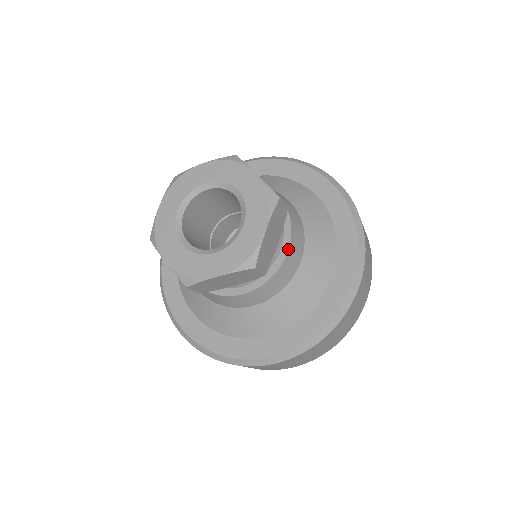
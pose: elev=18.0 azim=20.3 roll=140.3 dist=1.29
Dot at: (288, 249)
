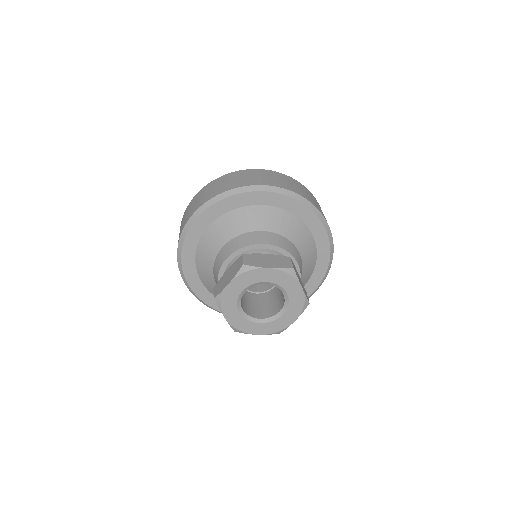
Dot at: (297, 264)
